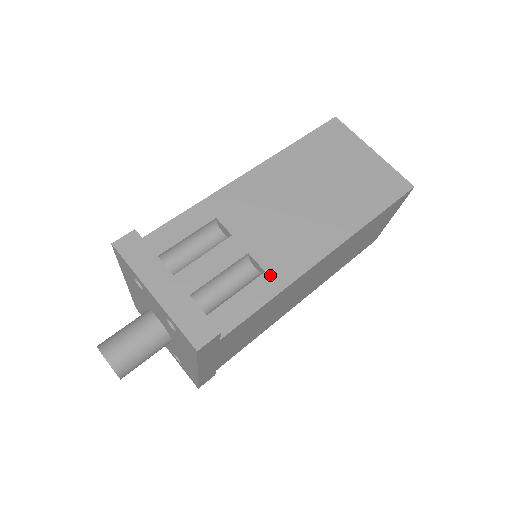
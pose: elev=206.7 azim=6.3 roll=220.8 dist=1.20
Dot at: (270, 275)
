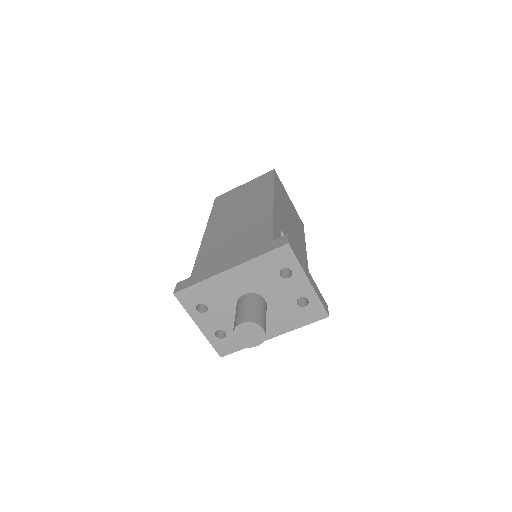
Dot at: occluded
